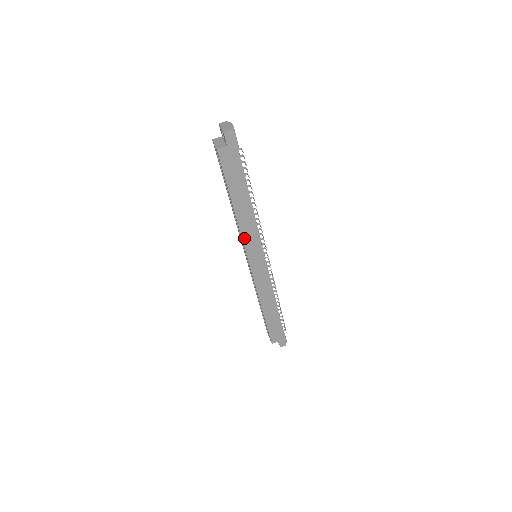
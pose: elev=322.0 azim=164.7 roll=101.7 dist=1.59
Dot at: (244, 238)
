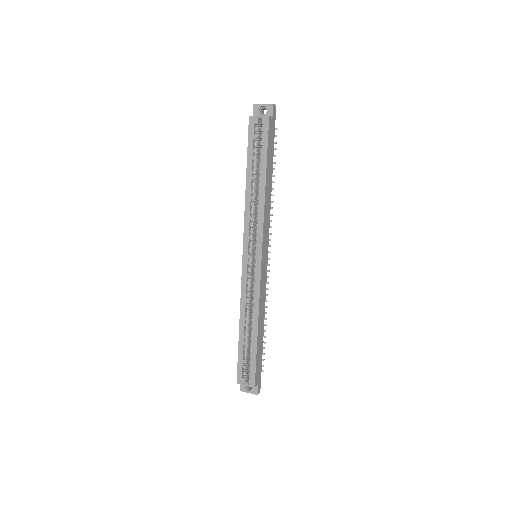
Dot at: (264, 222)
